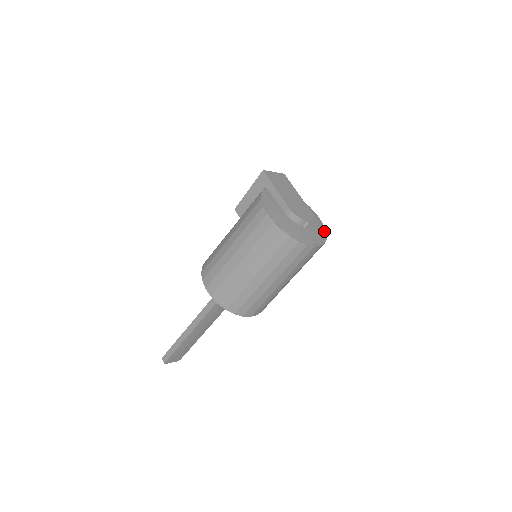
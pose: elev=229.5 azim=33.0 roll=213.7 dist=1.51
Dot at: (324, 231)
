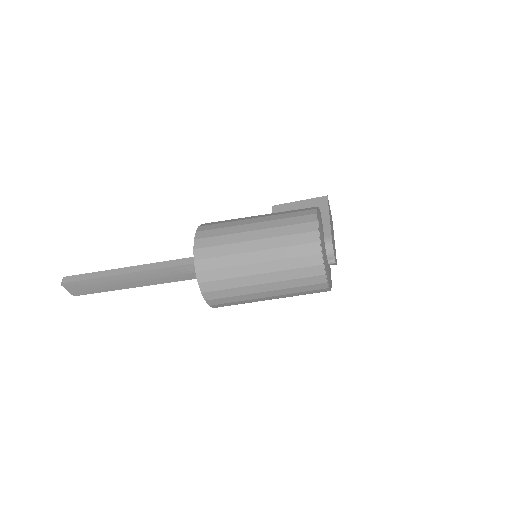
Dot at: (331, 284)
